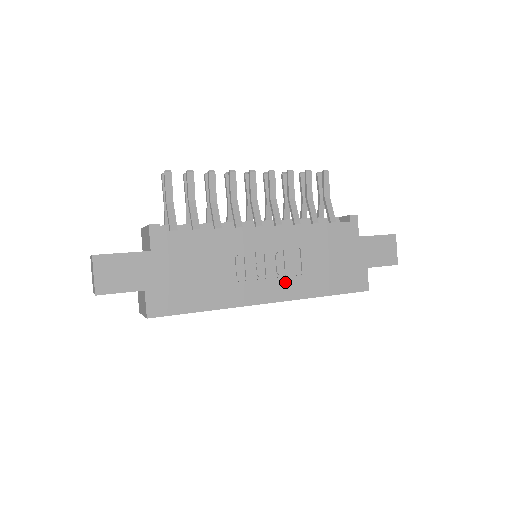
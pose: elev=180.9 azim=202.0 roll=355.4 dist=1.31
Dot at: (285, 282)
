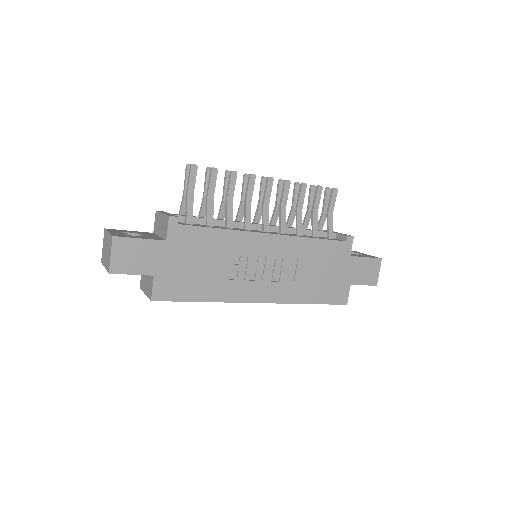
Dot at: (278, 286)
